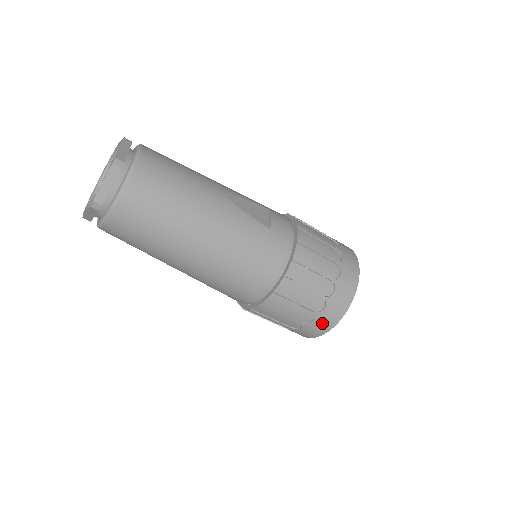
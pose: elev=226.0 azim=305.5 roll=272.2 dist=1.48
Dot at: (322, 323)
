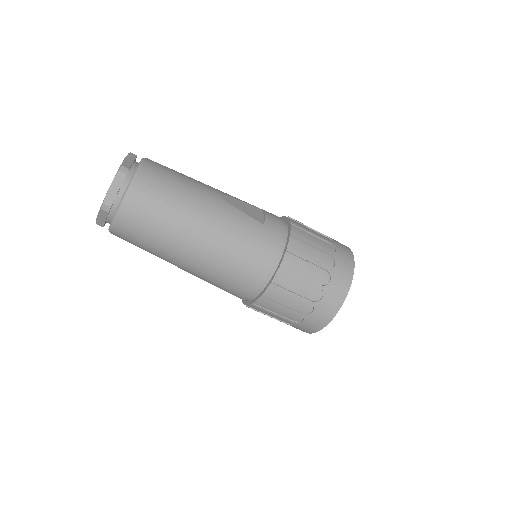
Dot at: (322, 313)
